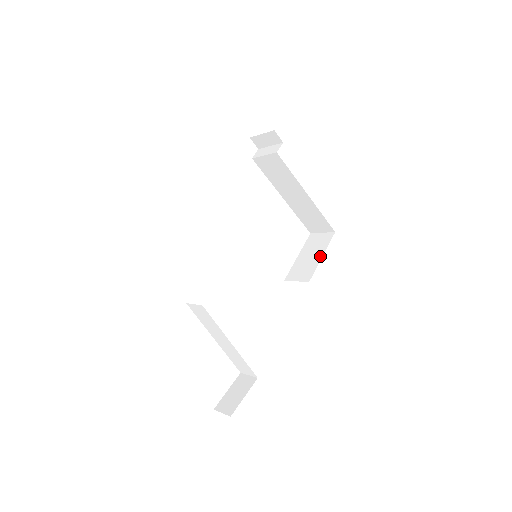
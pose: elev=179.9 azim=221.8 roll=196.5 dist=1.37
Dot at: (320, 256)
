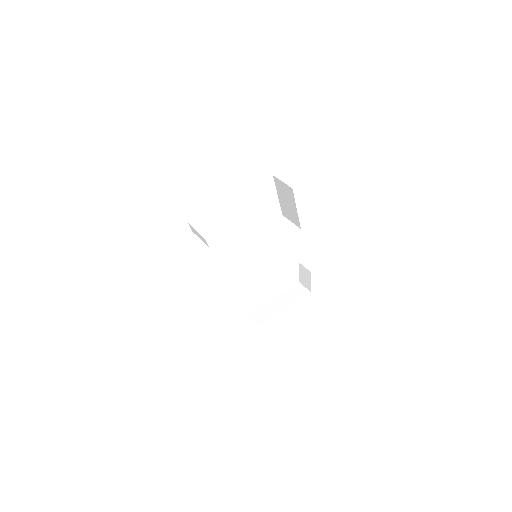
Dot at: (295, 209)
